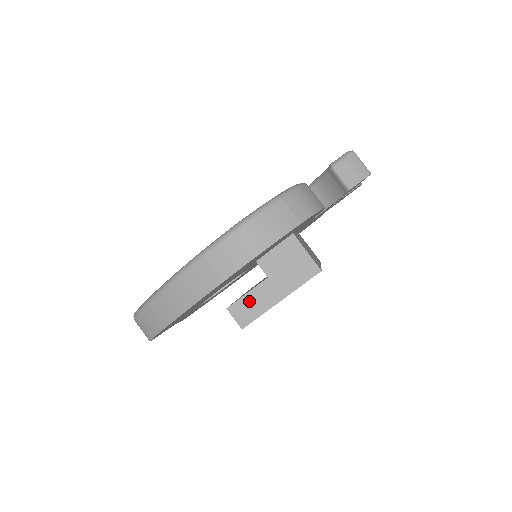
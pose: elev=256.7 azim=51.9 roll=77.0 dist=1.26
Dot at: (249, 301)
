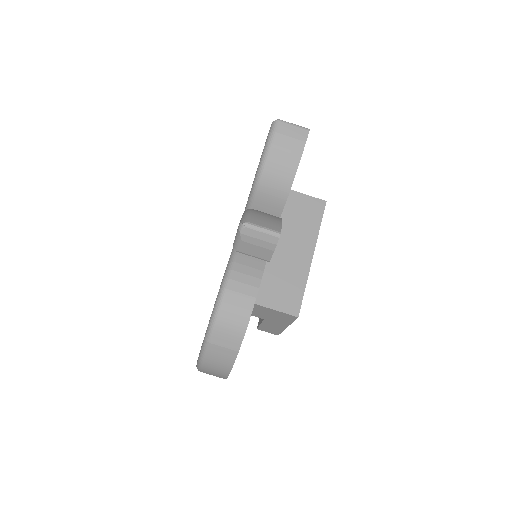
Dot at: (266, 327)
